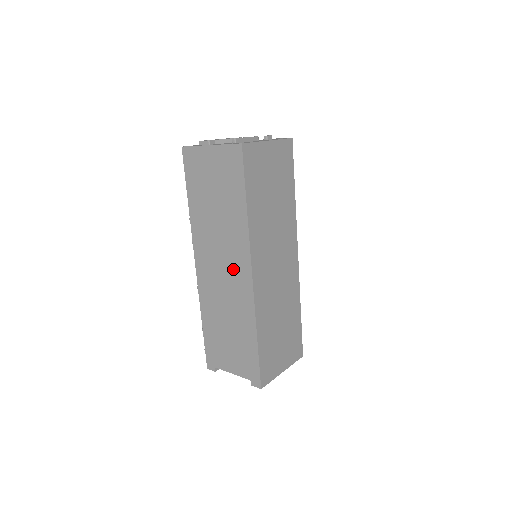
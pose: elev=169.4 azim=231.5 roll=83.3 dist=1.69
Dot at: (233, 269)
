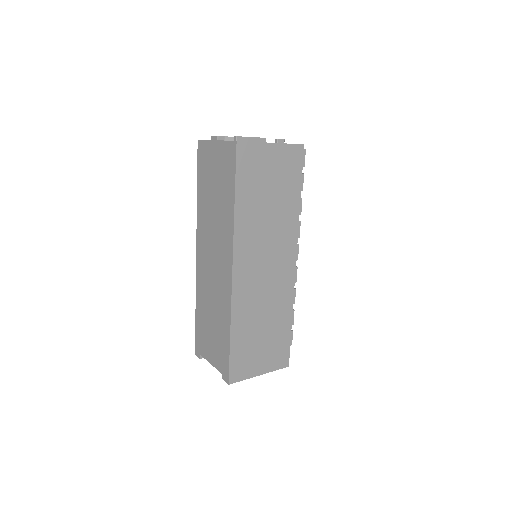
Dot at: (220, 262)
